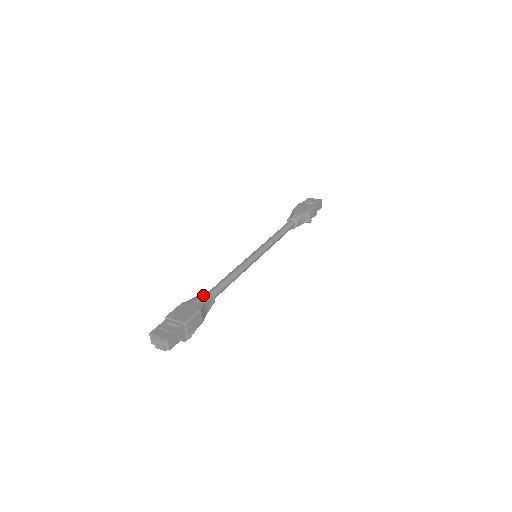
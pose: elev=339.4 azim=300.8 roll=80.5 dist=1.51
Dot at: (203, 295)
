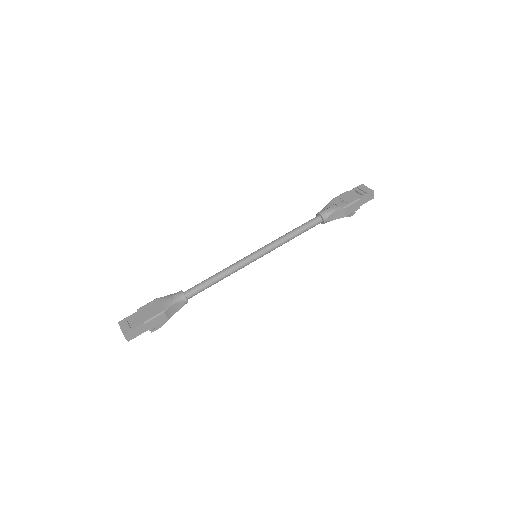
Dot at: (176, 295)
